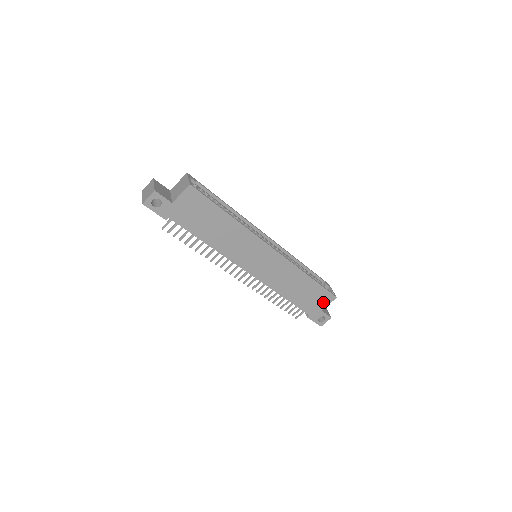
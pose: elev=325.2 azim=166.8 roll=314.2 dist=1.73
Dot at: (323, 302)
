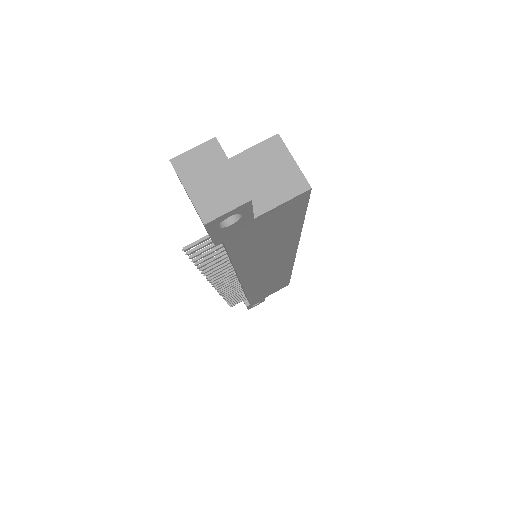
Dot at: (274, 291)
